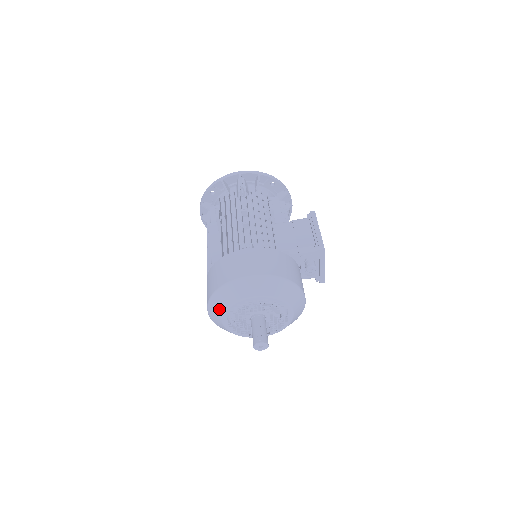
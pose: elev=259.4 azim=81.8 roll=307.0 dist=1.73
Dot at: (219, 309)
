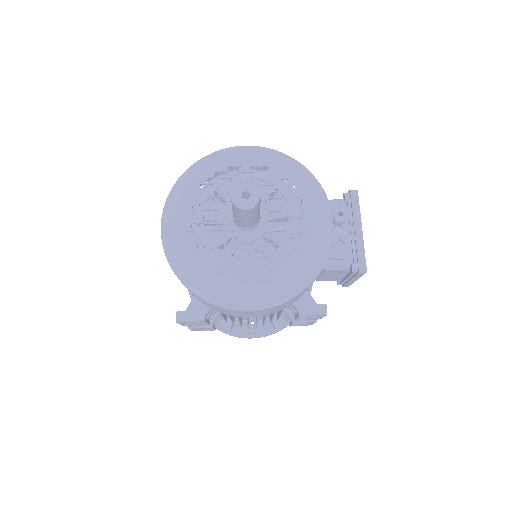
Dot at: (182, 192)
